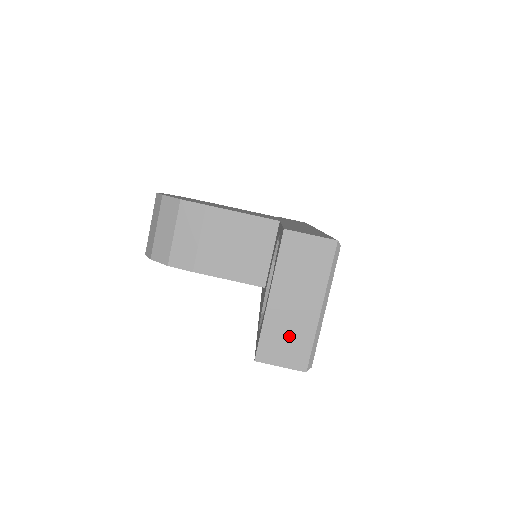
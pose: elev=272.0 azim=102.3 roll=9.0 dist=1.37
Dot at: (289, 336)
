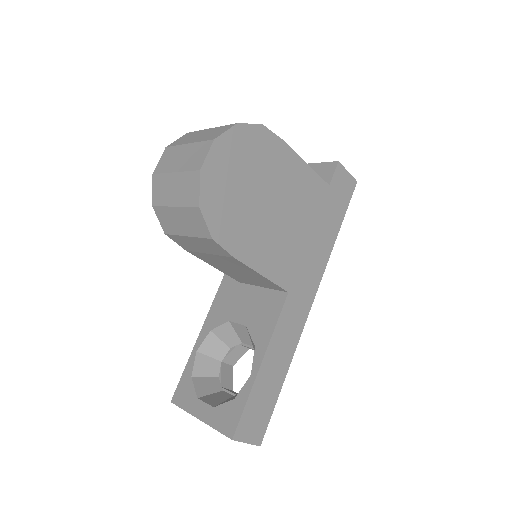
Dot at: occluded
